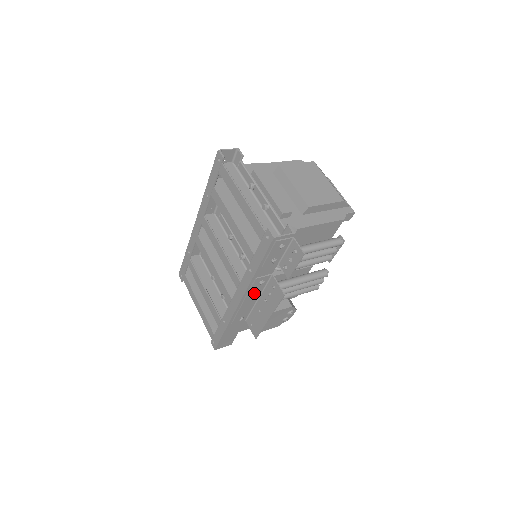
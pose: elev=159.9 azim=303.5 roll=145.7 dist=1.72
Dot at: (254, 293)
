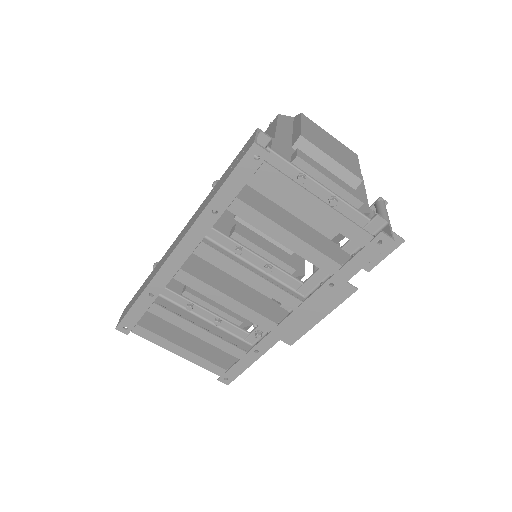
Dot at: occluded
